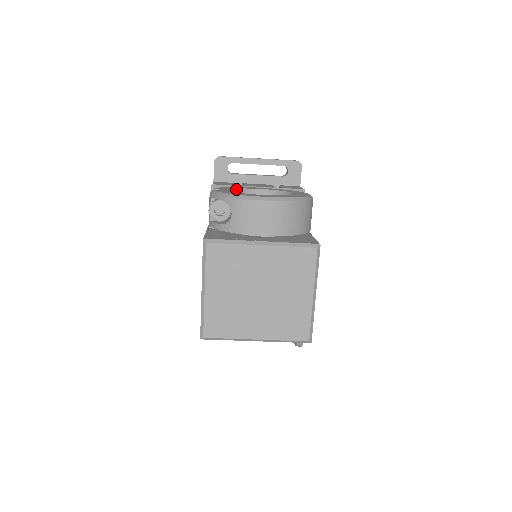
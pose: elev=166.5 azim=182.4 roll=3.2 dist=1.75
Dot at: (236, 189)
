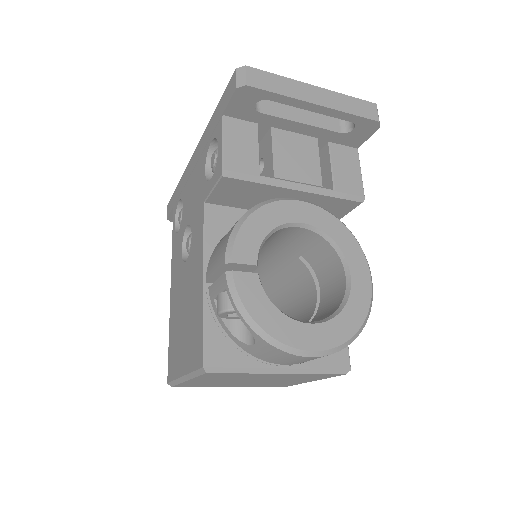
Dot at: (266, 236)
